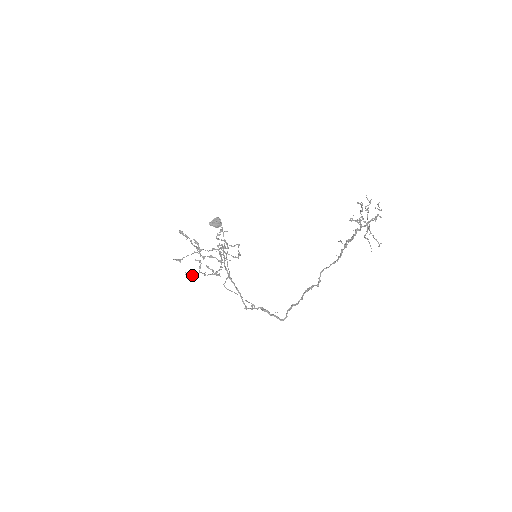
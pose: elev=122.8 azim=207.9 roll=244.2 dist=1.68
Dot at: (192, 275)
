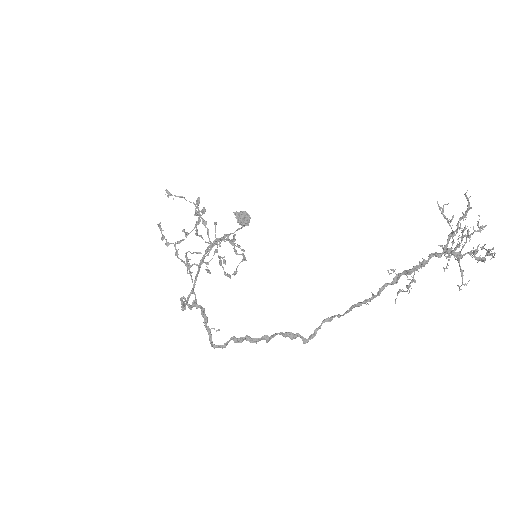
Dot at: occluded
